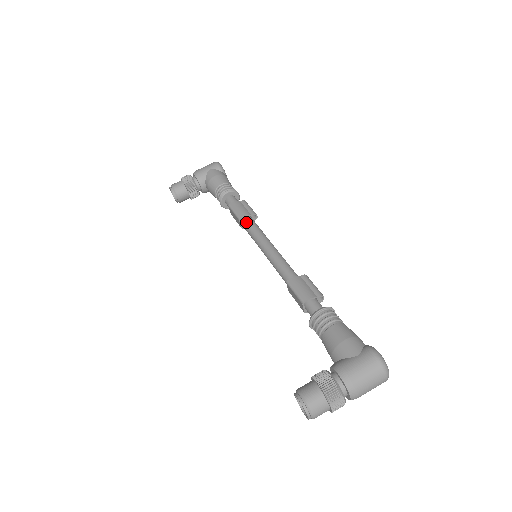
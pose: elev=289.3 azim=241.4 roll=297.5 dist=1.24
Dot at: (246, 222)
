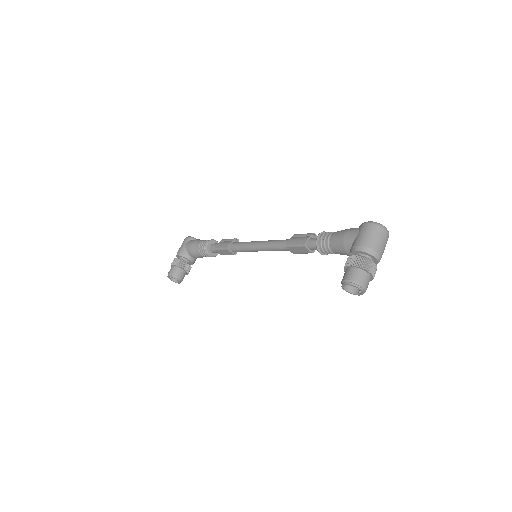
Dot at: (233, 246)
